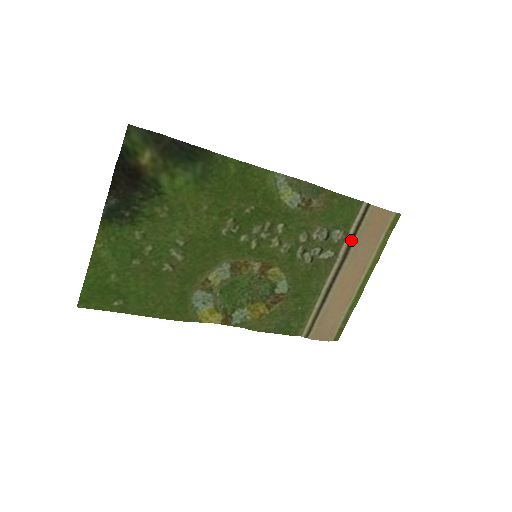
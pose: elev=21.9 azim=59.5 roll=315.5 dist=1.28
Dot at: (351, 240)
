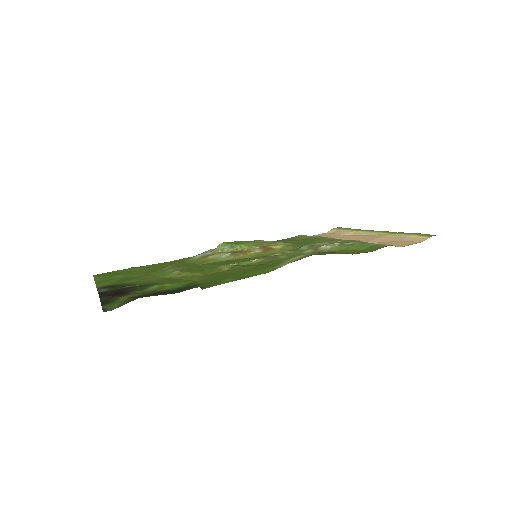
Dot at: occluded
